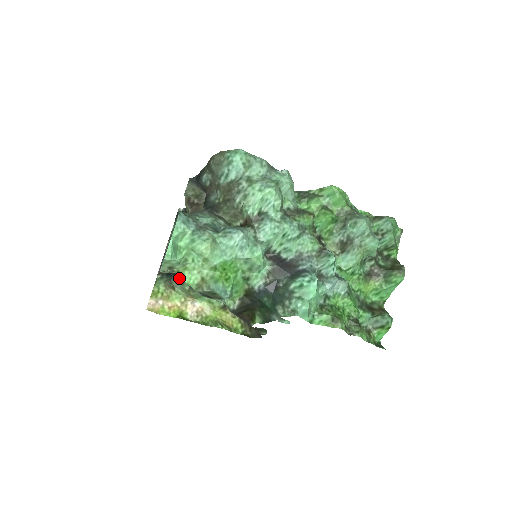
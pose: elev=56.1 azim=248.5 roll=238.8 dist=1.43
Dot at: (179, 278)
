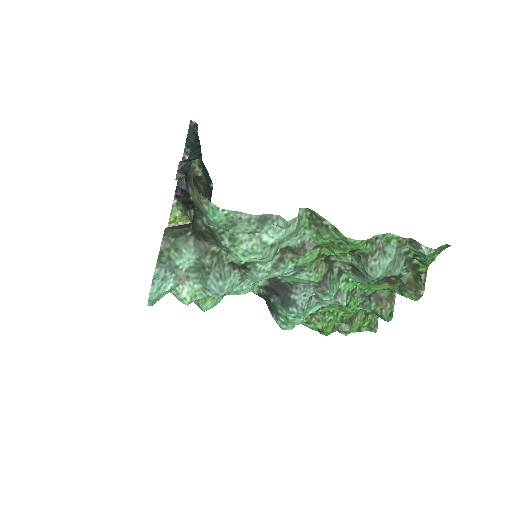
Dot at: (191, 221)
